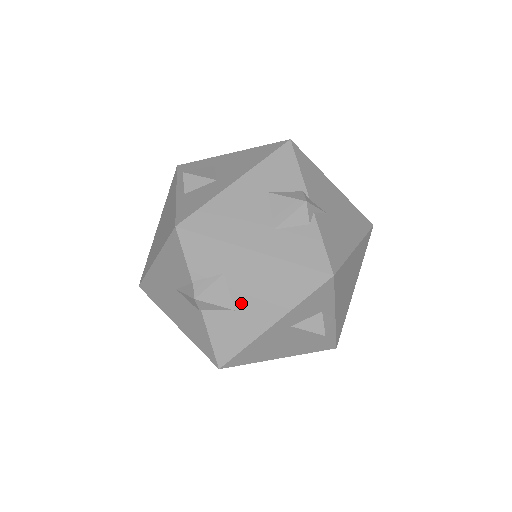
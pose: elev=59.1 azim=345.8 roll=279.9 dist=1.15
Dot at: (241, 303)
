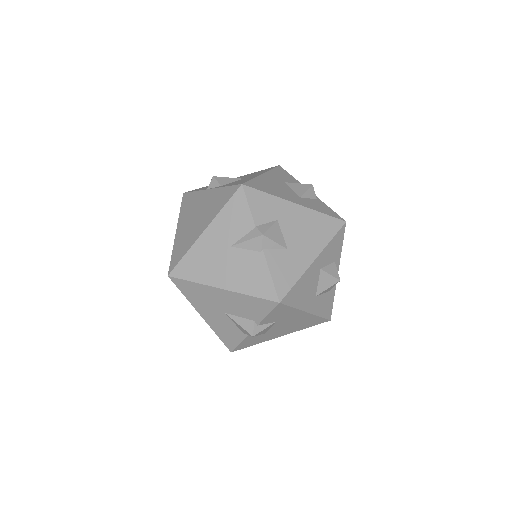
Dot at: (291, 243)
